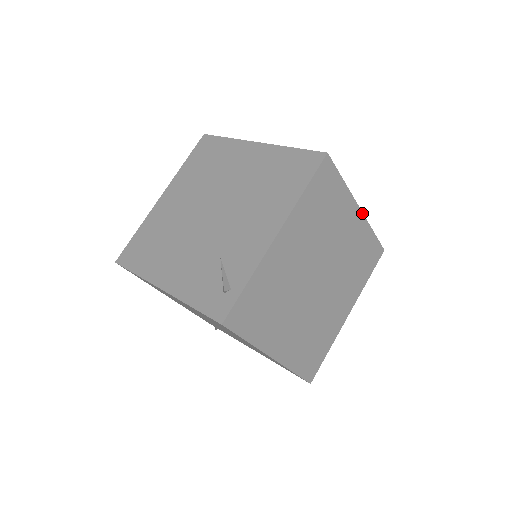
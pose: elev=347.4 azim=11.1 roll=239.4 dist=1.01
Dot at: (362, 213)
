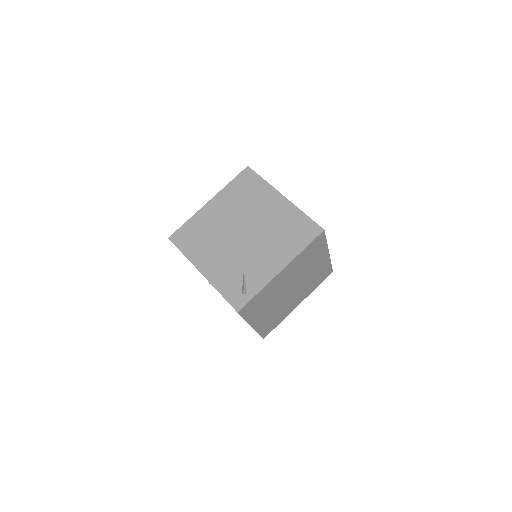
Dot at: (329, 255)
